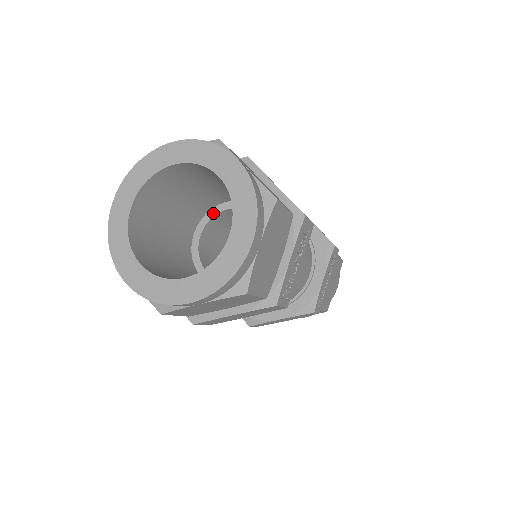
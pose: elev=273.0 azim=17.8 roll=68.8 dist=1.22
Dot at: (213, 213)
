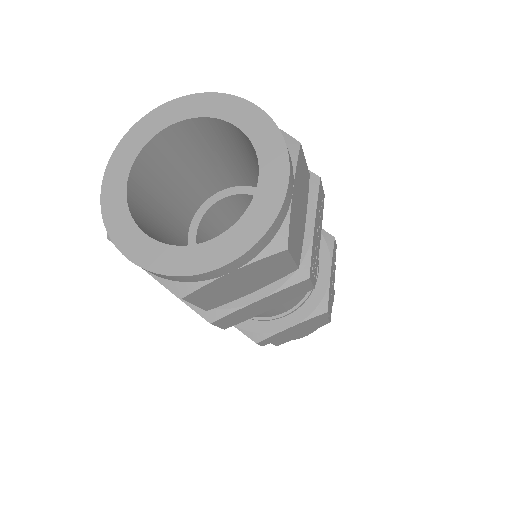
Dot at: (208, 205)
